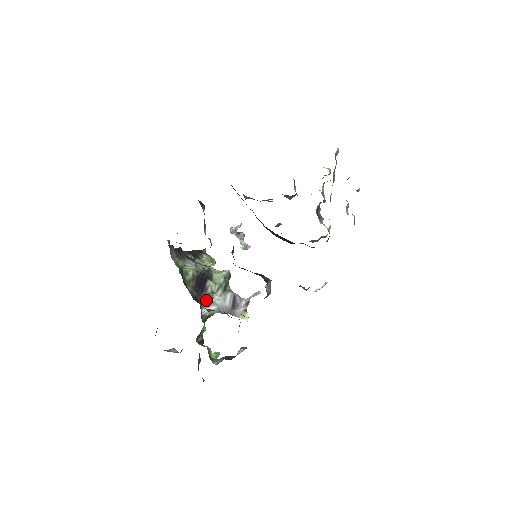
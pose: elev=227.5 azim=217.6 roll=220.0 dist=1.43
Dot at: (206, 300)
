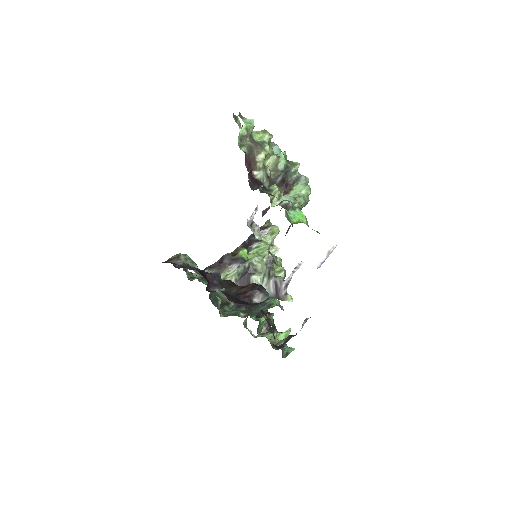
Dot at: occluded
